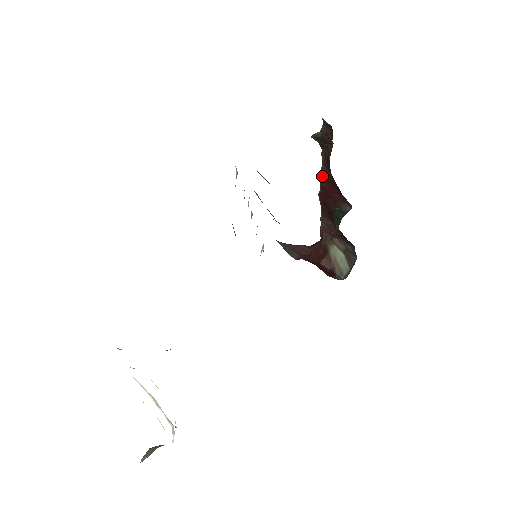
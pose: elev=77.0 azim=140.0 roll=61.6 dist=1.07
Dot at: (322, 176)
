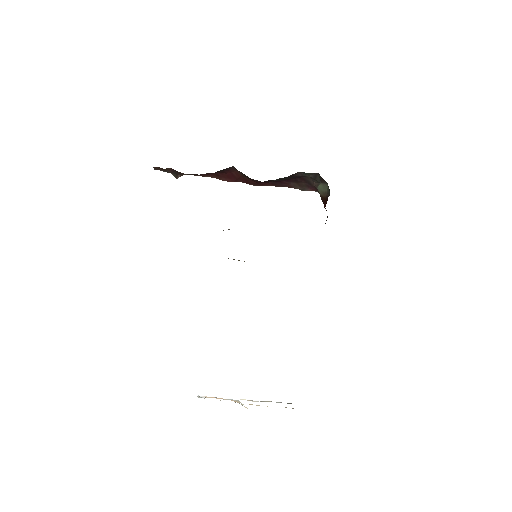
Dot at: occluded
